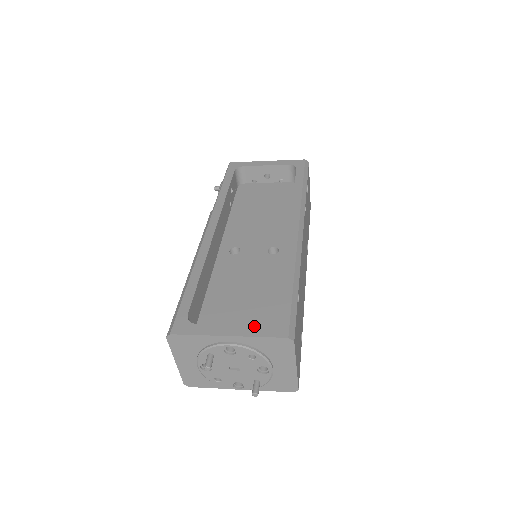
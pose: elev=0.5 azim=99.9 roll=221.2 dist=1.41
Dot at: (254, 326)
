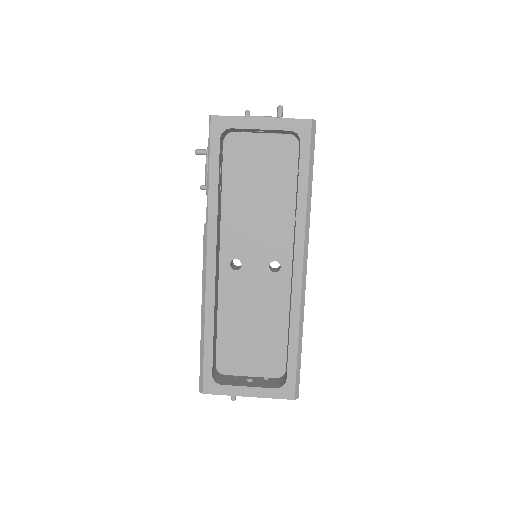
Dot at: (268, 389)
